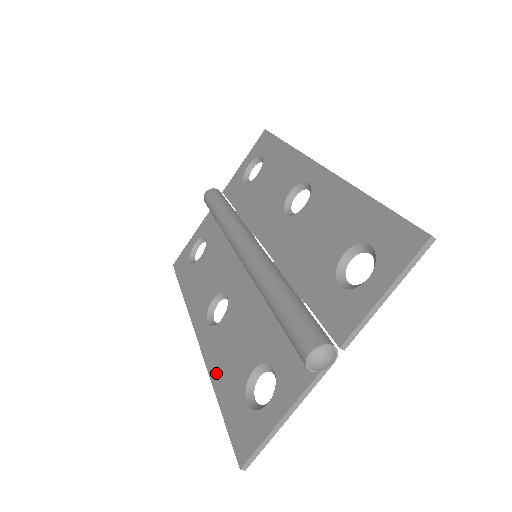
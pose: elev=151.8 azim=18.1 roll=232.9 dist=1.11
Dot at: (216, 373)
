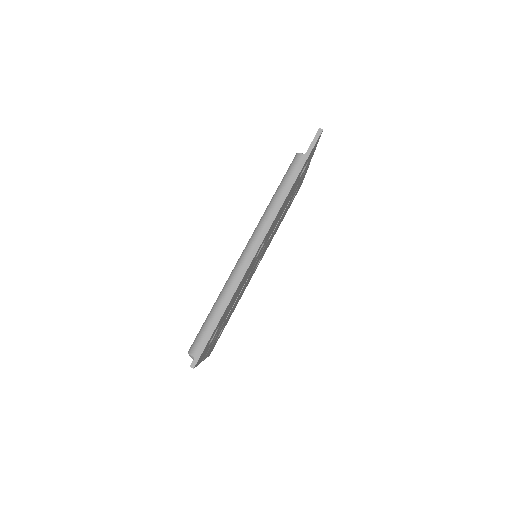
Dot at: occluded
